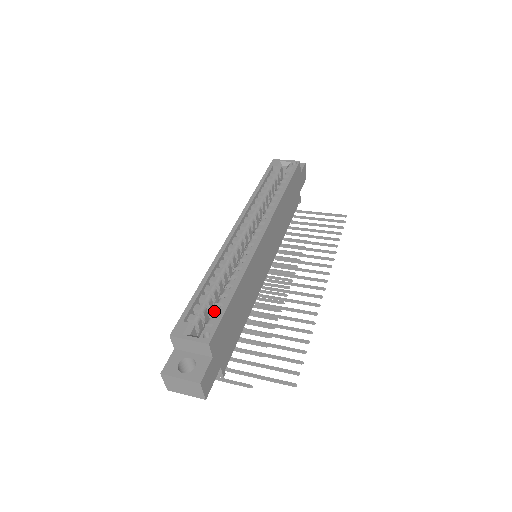
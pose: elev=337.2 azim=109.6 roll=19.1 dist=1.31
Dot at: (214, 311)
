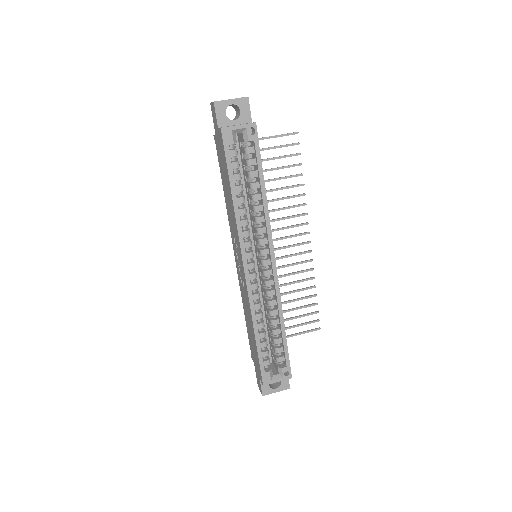
Dot at: (278, 352)
